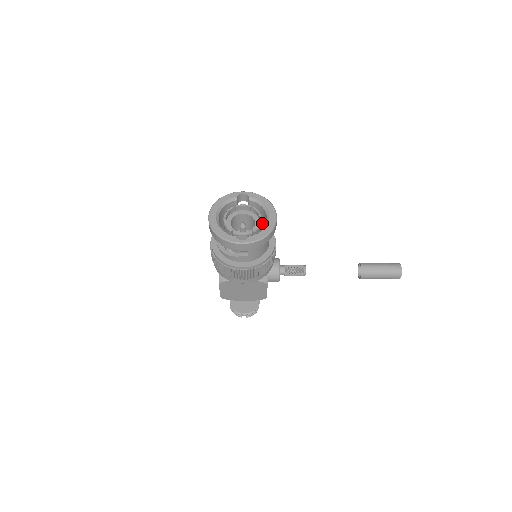
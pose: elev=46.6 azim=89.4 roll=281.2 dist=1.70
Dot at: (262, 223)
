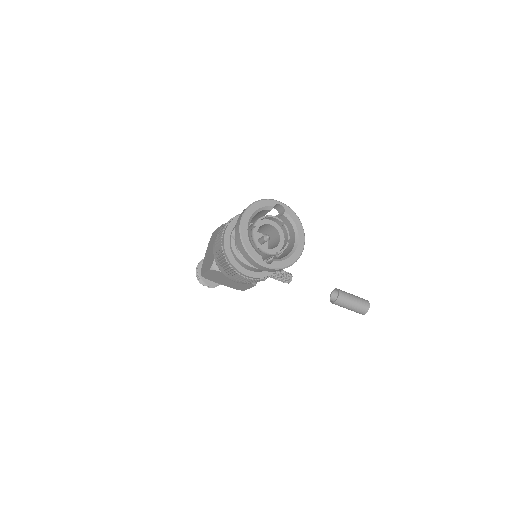
Dot at: occluded
